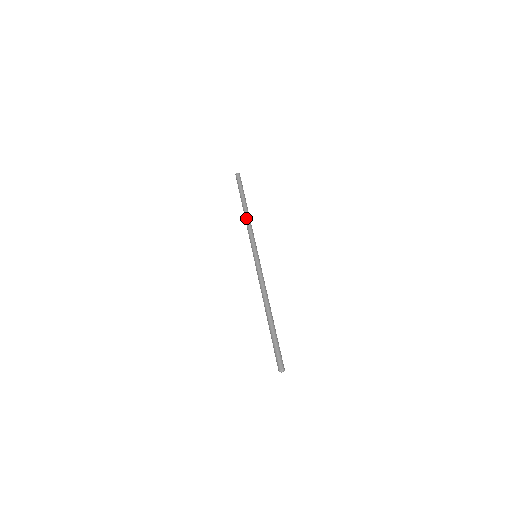
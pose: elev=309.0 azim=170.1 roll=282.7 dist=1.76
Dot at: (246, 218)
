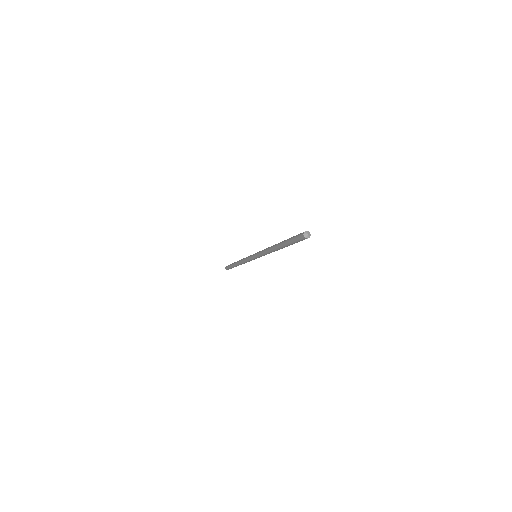
Dot at: occluded
